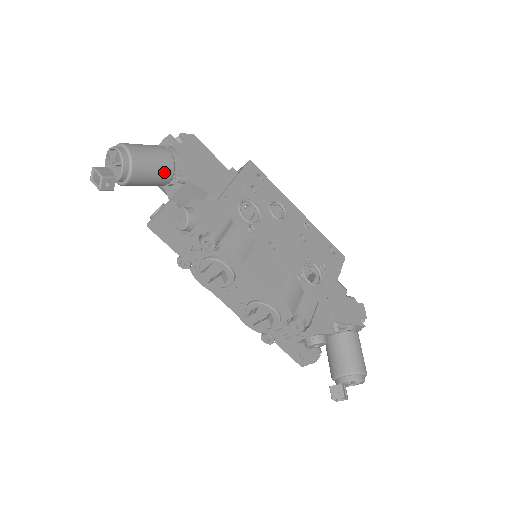
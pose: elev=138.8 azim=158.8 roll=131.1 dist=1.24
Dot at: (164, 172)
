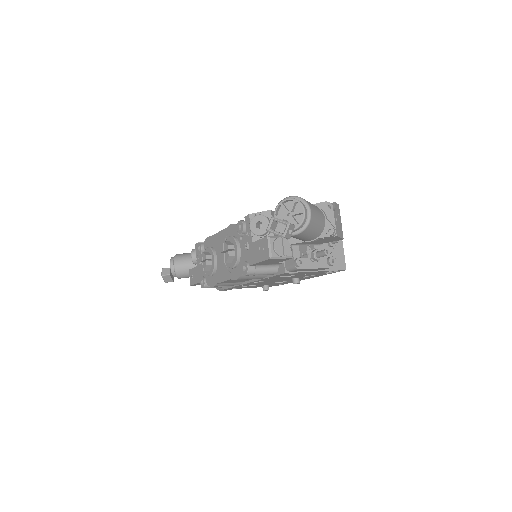
Dot at: occluded
